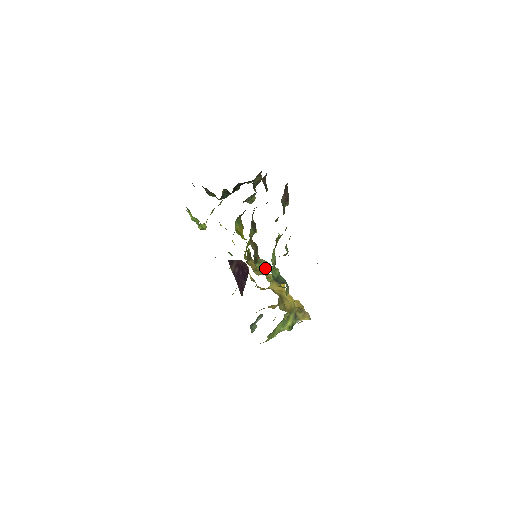
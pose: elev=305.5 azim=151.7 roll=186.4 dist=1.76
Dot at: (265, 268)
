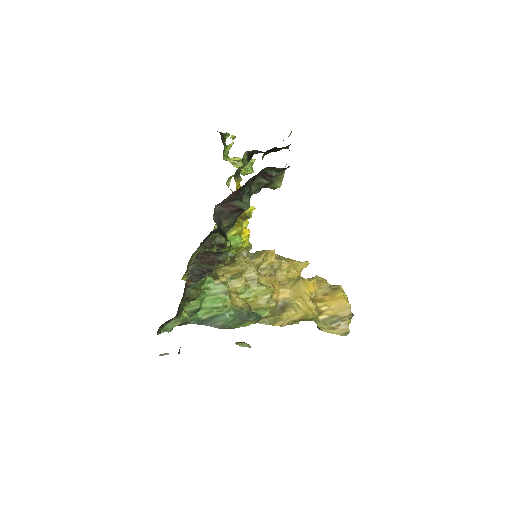
Dot at: occluded
